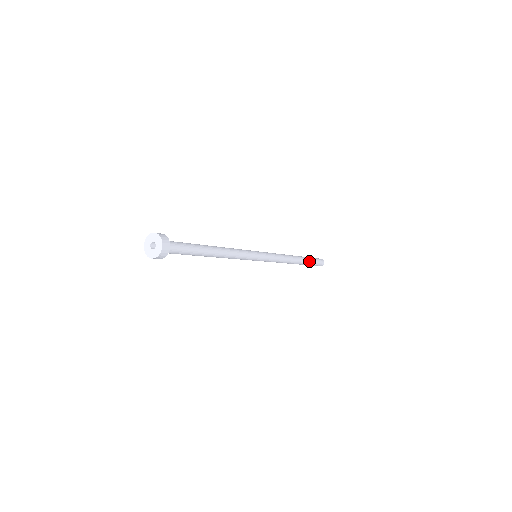
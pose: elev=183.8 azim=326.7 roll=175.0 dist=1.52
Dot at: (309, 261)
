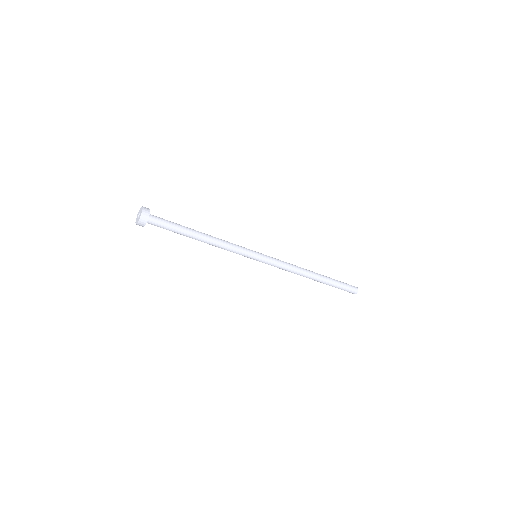
Dot at: (332, 279)
